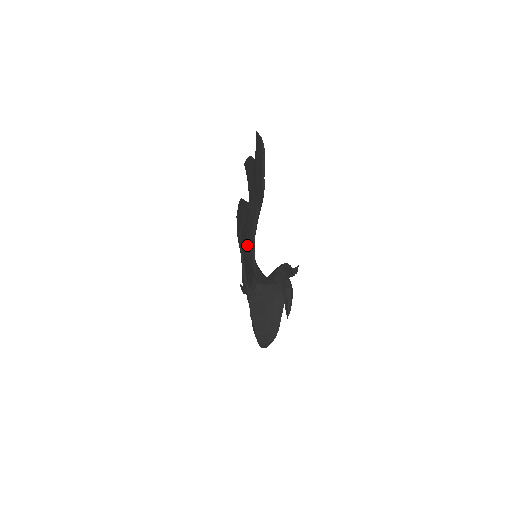
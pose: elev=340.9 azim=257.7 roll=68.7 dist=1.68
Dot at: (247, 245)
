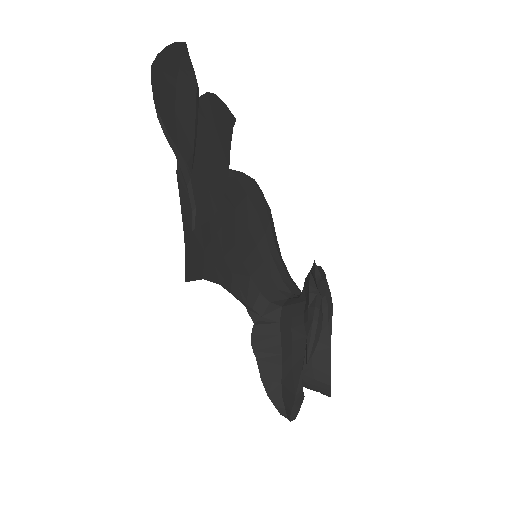
Dot at: occluded
